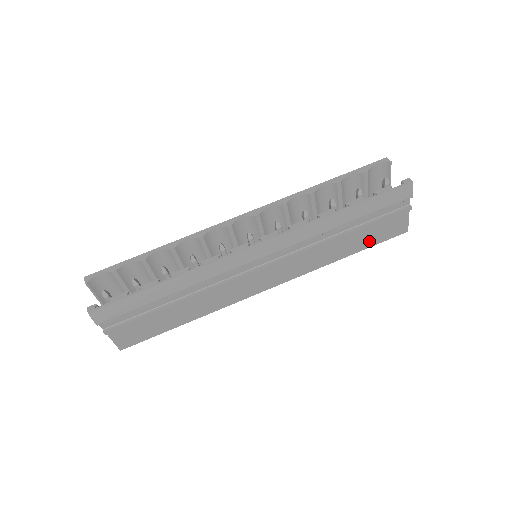
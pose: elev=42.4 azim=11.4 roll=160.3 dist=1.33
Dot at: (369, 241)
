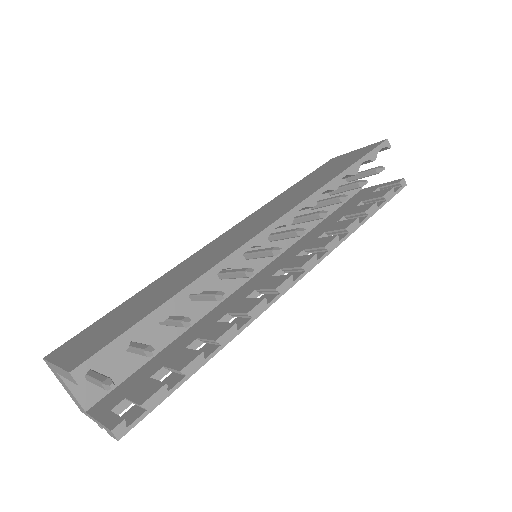
Dot at: occluded
